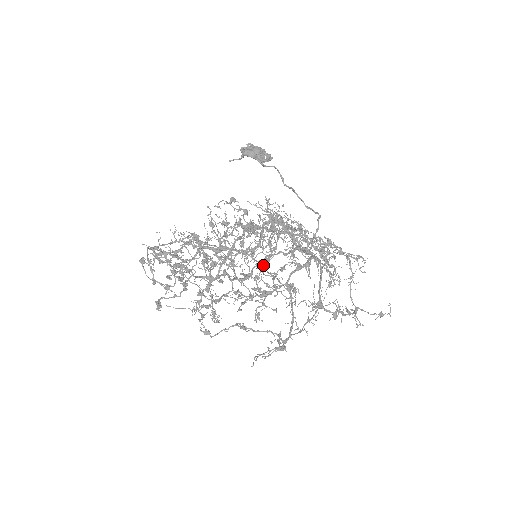
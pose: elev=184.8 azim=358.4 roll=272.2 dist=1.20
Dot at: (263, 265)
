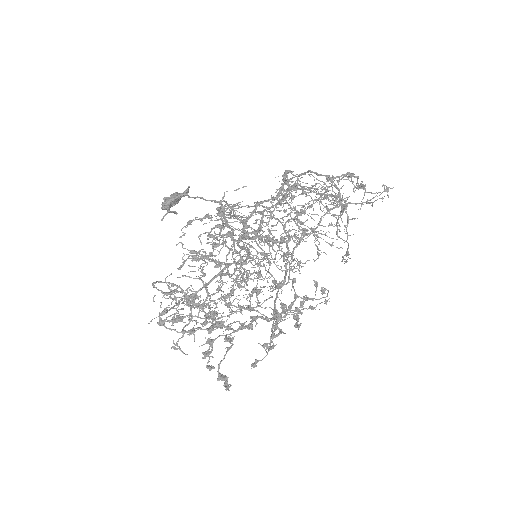
Dot at: (275, 286)
